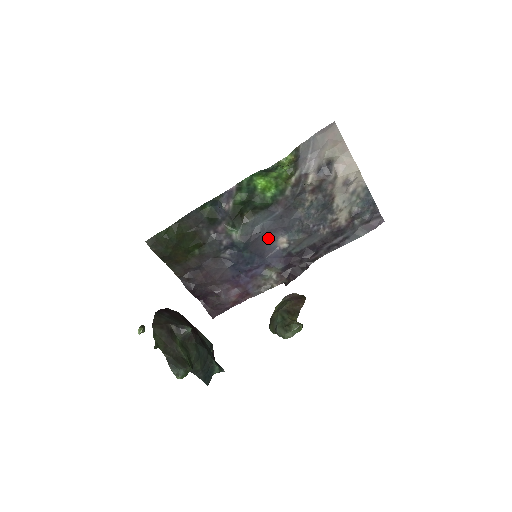
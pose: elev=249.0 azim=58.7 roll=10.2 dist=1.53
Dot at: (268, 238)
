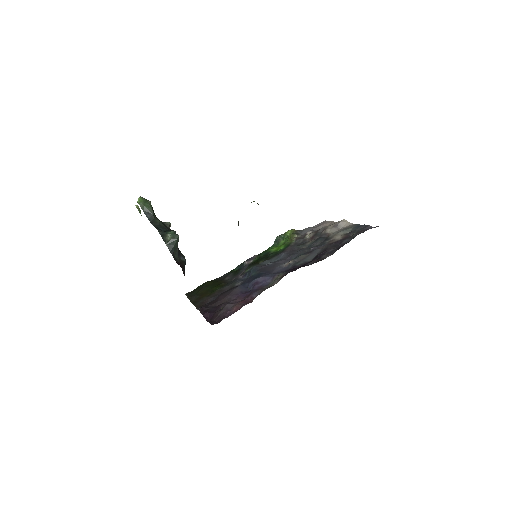
Dot at: (276, 265)
